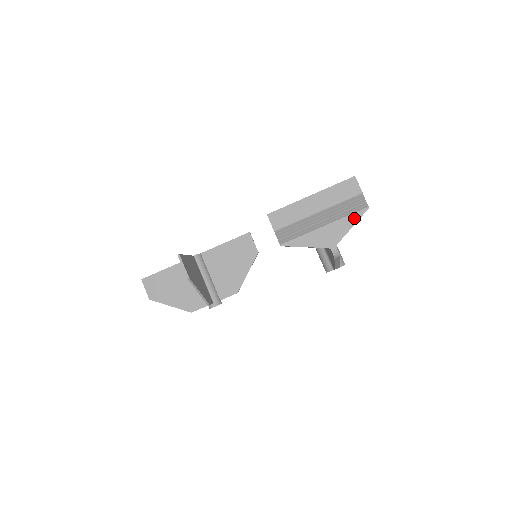
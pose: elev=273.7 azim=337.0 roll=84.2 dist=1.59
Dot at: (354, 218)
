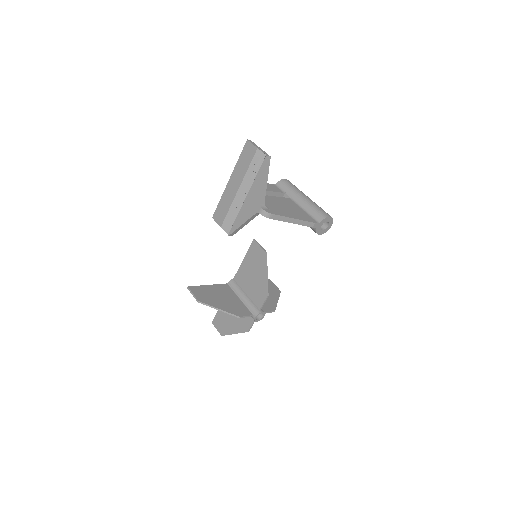
Dot at: (261, 174)
